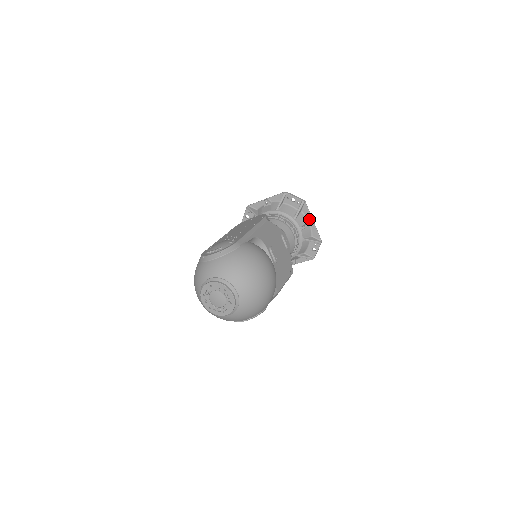
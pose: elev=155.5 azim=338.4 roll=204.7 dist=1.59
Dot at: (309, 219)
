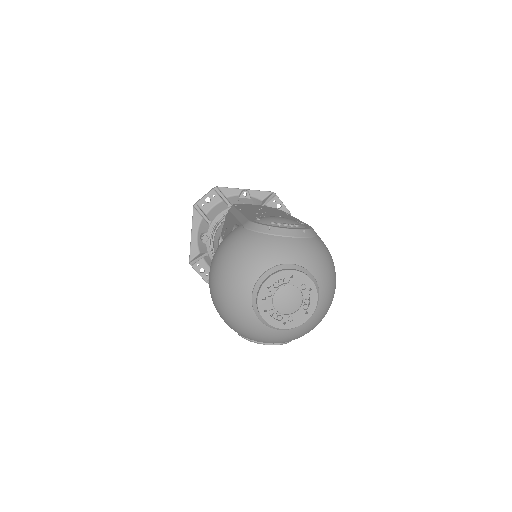
Dot at: occluded
